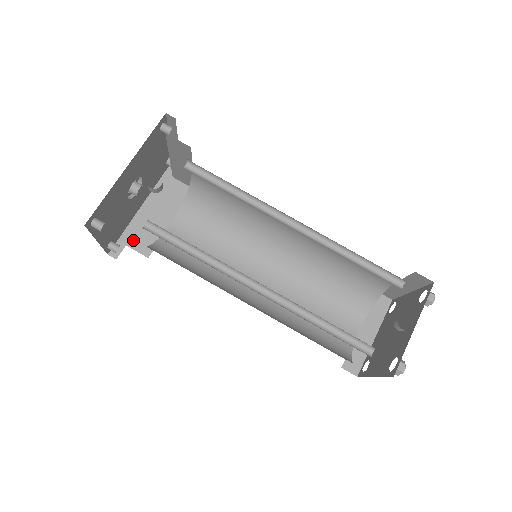
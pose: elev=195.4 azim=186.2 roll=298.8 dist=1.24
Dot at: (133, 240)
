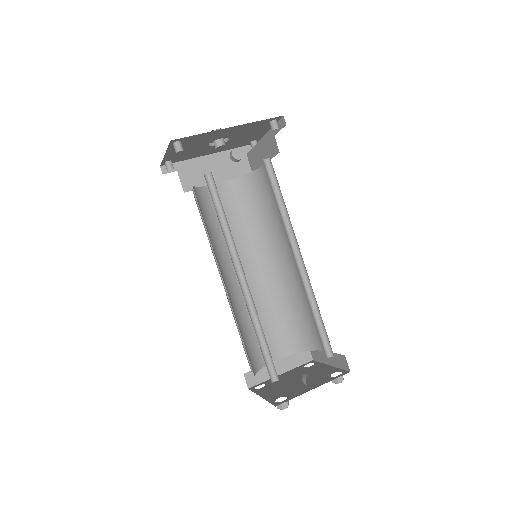
Dot at: (185, 172)
